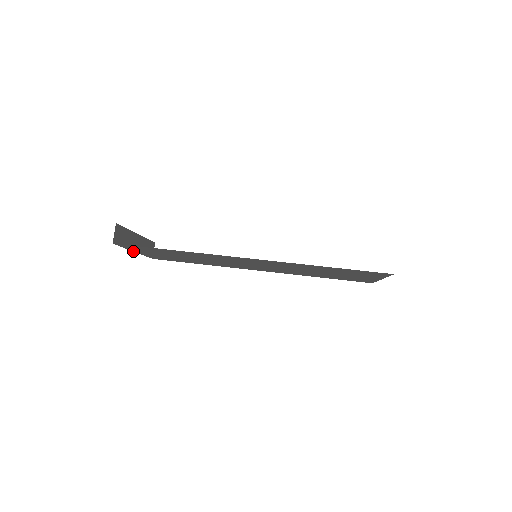
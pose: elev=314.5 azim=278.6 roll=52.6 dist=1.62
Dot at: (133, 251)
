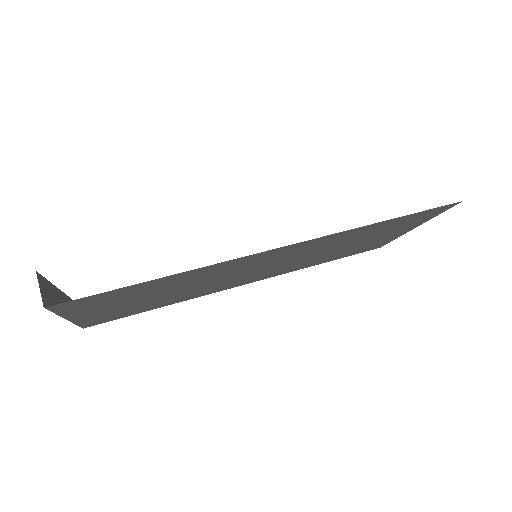
Dot at: occluded
